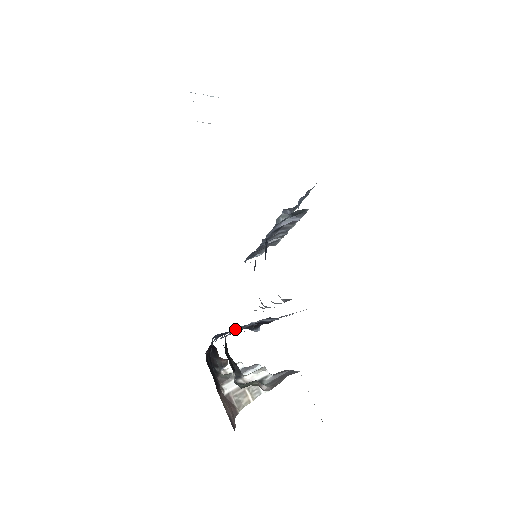
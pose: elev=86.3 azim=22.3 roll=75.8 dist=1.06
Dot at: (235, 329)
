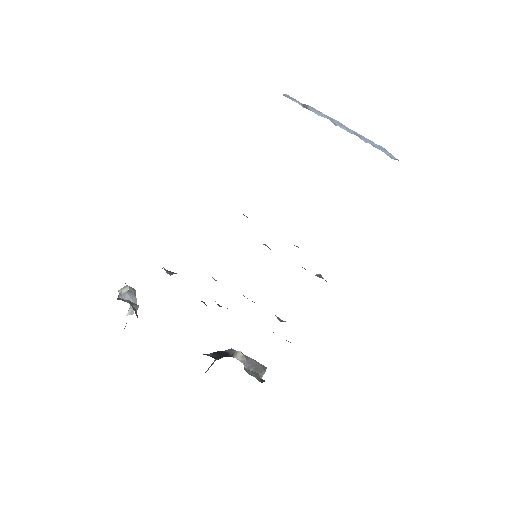
Dot at: occluded
